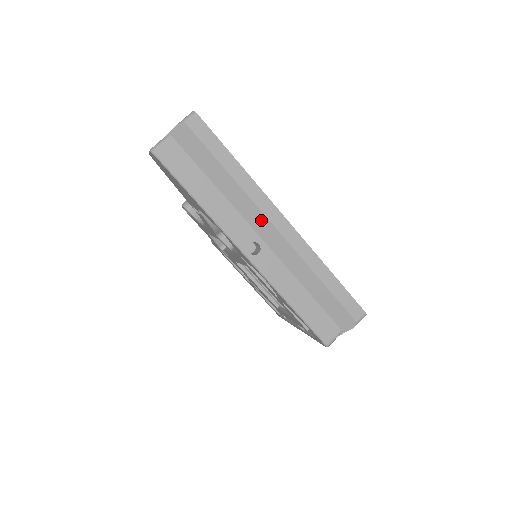
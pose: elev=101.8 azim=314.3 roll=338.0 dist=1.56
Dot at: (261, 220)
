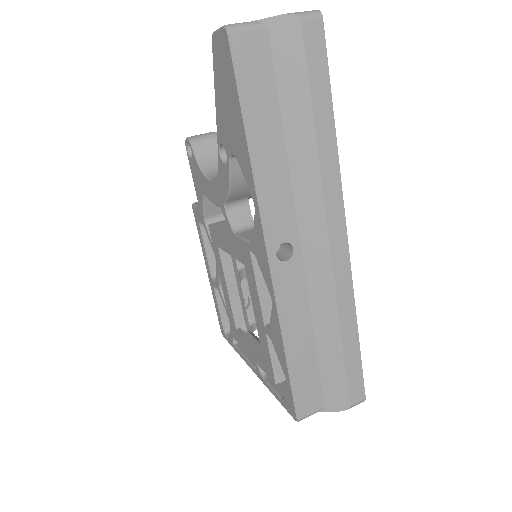
Dot at: (316, 218)
